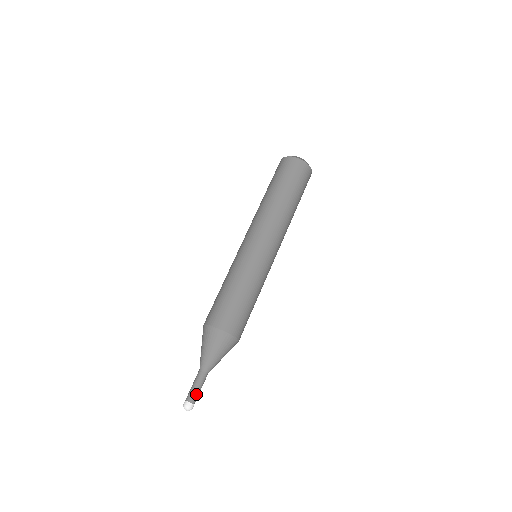
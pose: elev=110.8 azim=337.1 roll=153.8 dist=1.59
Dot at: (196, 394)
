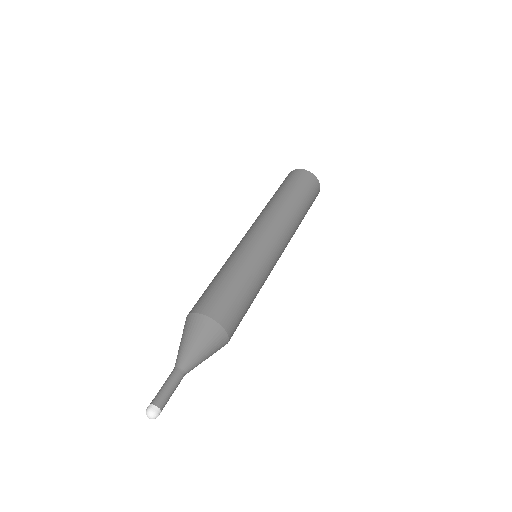
Dot at: (168, 399)
